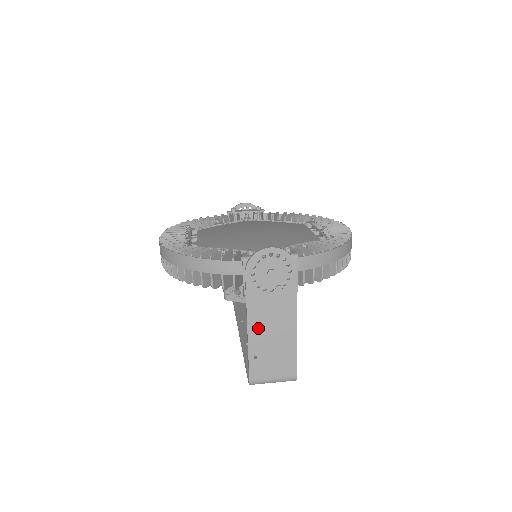
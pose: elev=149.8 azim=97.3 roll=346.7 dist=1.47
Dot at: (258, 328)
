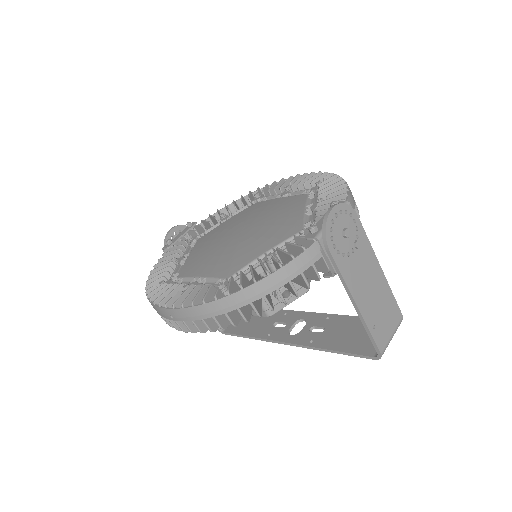
Dot at: (362, 297)
